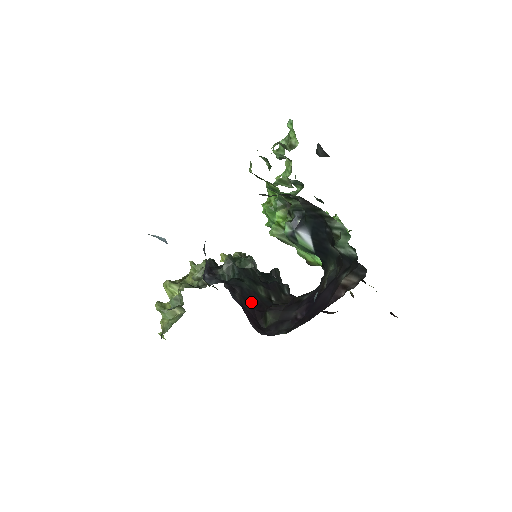
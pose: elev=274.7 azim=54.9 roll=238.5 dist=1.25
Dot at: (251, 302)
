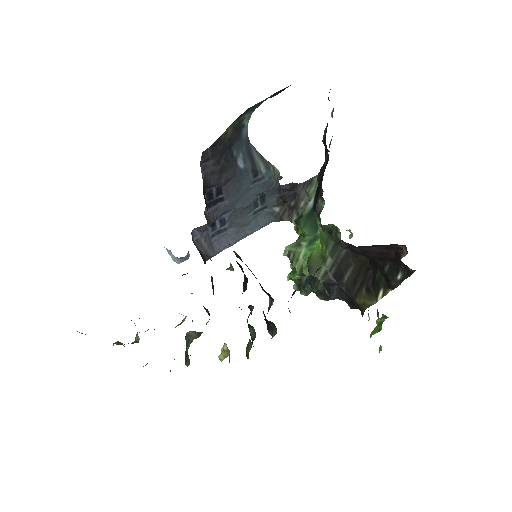
Dot at: occluded
